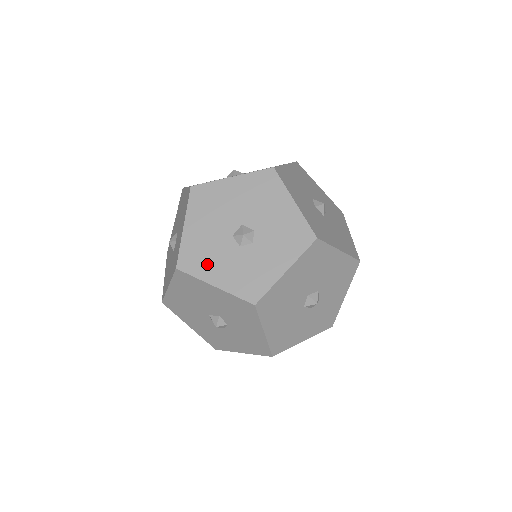
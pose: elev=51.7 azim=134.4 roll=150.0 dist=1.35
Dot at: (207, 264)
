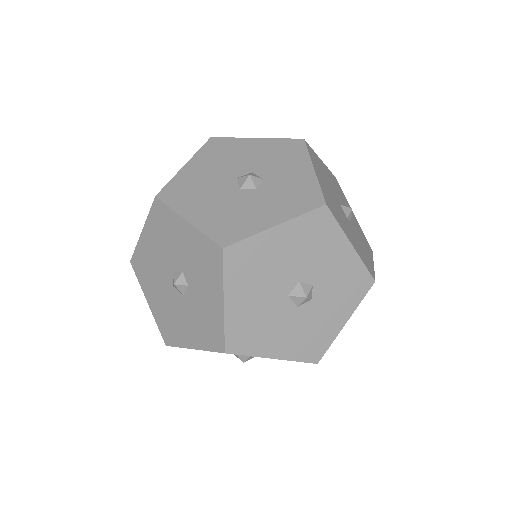
Dot at: occluded
